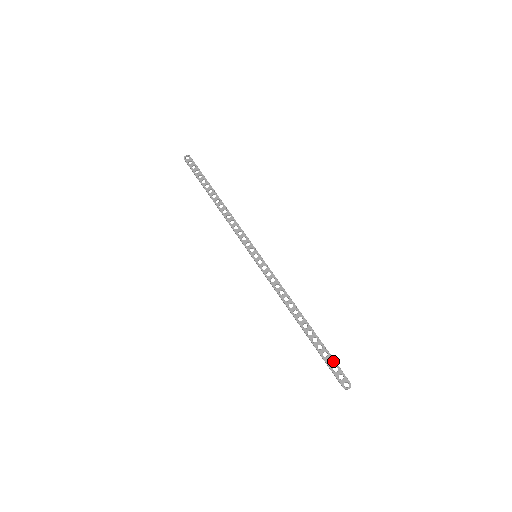
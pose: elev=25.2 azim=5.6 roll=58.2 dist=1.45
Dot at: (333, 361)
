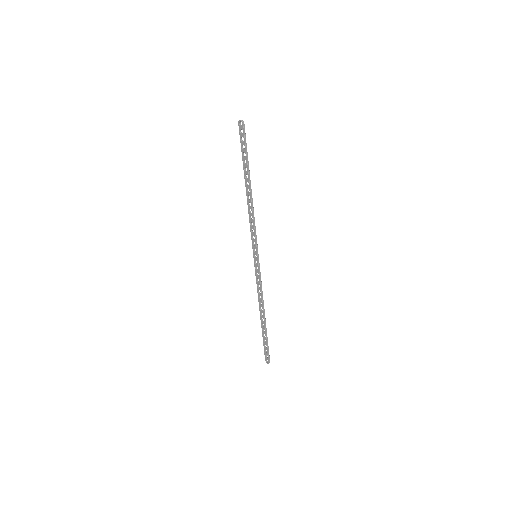
Dot at: (267, 347)
